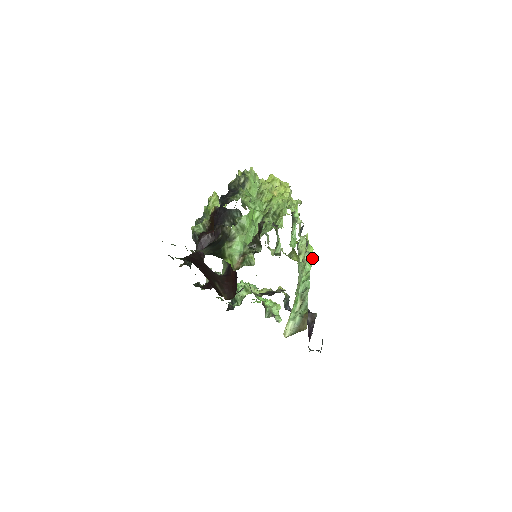
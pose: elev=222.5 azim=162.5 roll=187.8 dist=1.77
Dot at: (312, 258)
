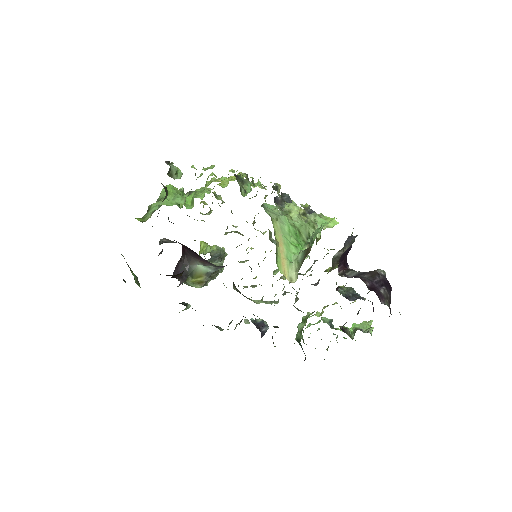
Dot at: (336, 224)
